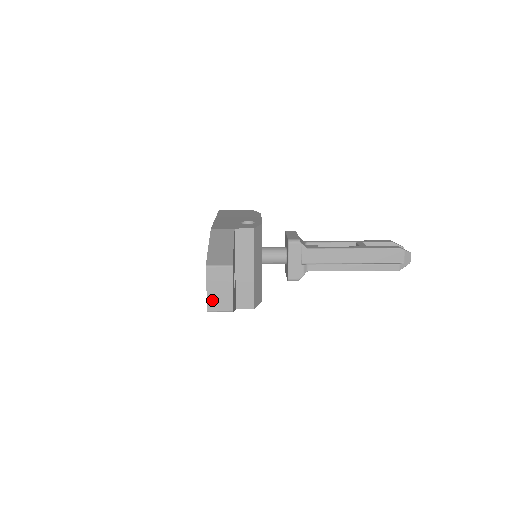
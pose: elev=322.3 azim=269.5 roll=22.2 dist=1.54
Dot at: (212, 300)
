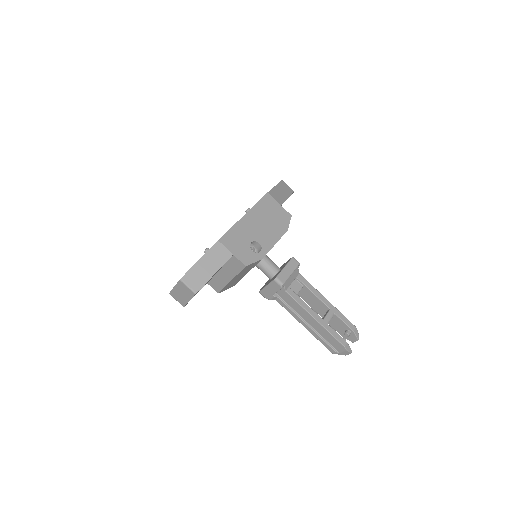
Dot at: (175, 293)
